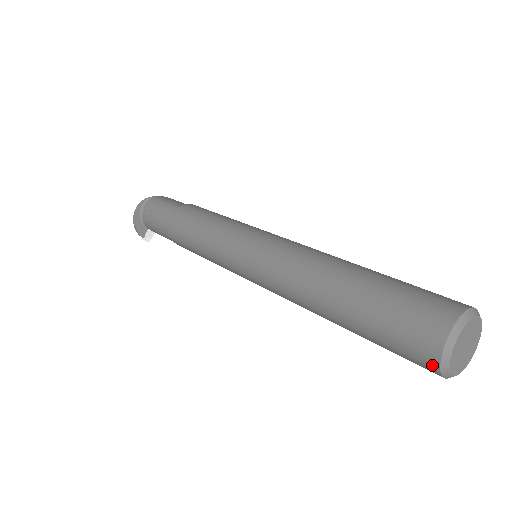
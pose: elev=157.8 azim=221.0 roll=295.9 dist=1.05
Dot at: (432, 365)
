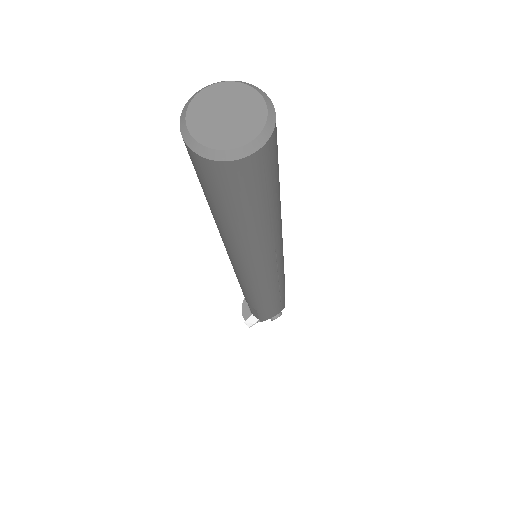
Dot at: (182, 133)
